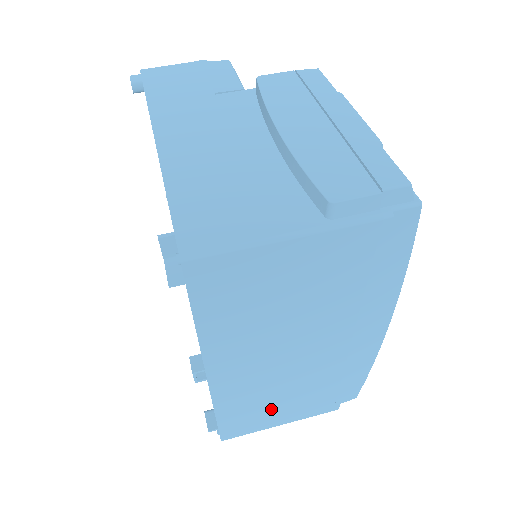
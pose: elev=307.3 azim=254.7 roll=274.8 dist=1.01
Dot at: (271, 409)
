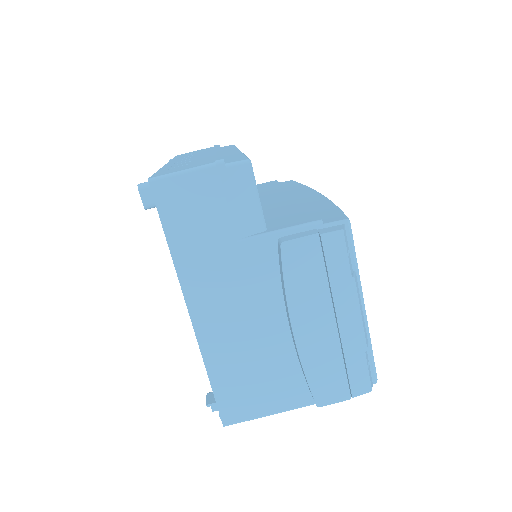
Dot at: occluded
